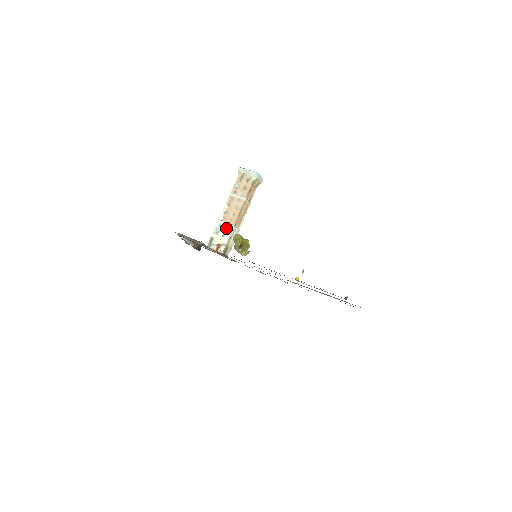
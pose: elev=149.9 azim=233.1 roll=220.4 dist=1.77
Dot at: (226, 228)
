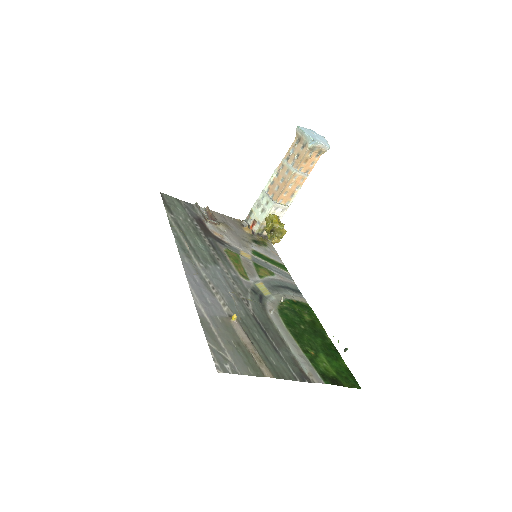
Dot at: (266, 203)
